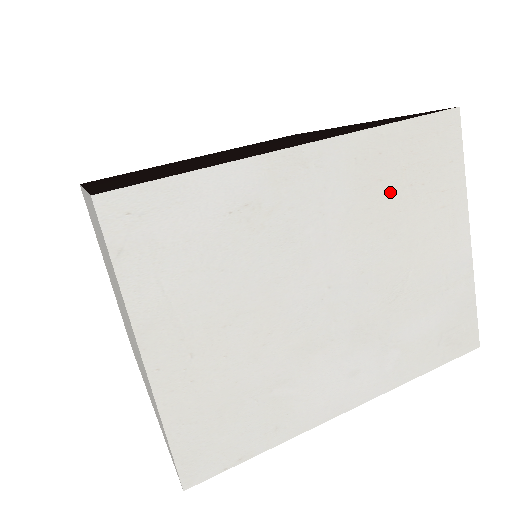
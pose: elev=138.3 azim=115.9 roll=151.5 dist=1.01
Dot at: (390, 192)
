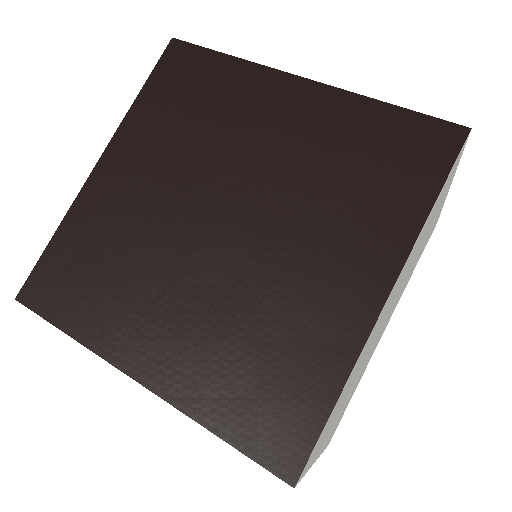
Dot at: occluded
